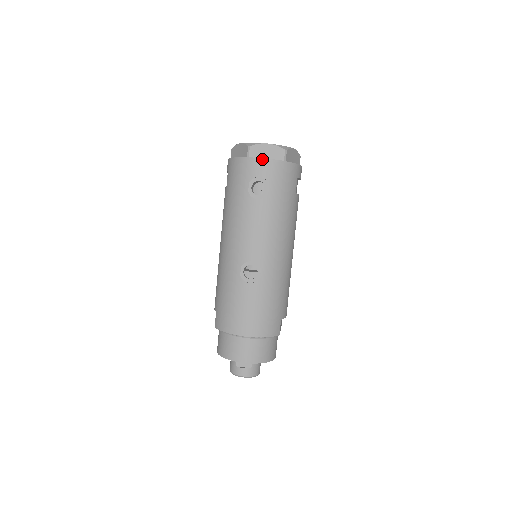
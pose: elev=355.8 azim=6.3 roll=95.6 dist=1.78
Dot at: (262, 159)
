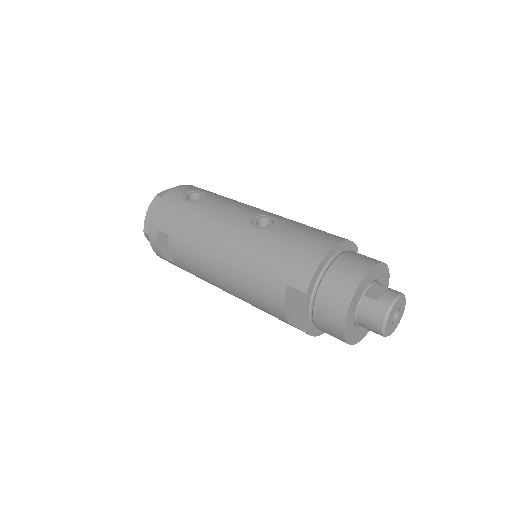
Dot at: (175, 188)
